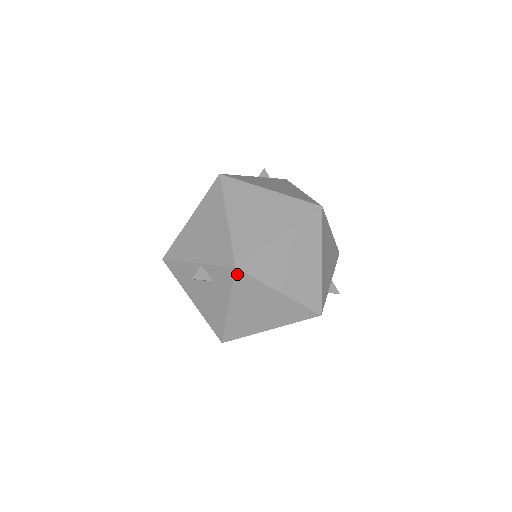
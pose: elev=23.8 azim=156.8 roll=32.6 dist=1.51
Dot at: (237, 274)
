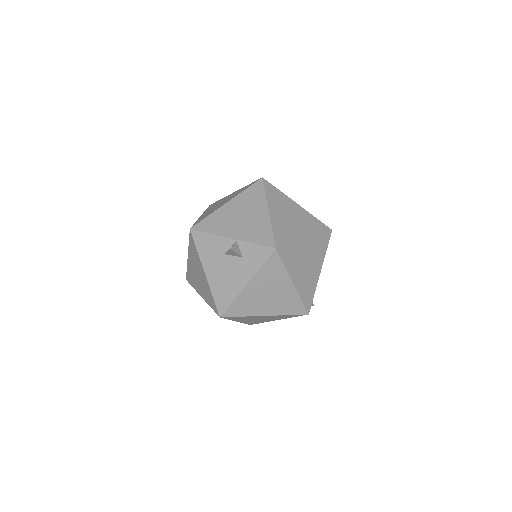
Dot at: (273, 255)
